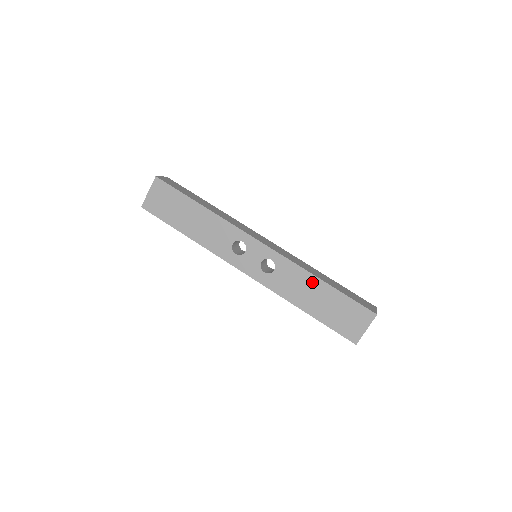
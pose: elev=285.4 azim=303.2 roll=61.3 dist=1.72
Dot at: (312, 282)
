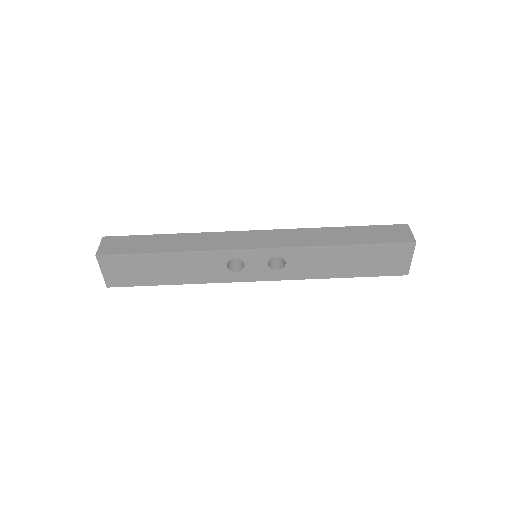
Dot at: (332, 252)
